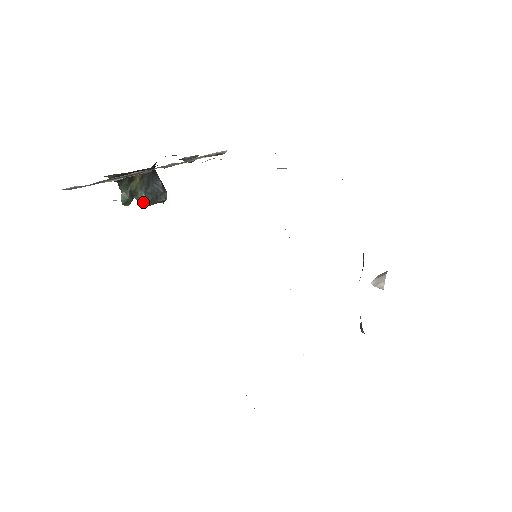
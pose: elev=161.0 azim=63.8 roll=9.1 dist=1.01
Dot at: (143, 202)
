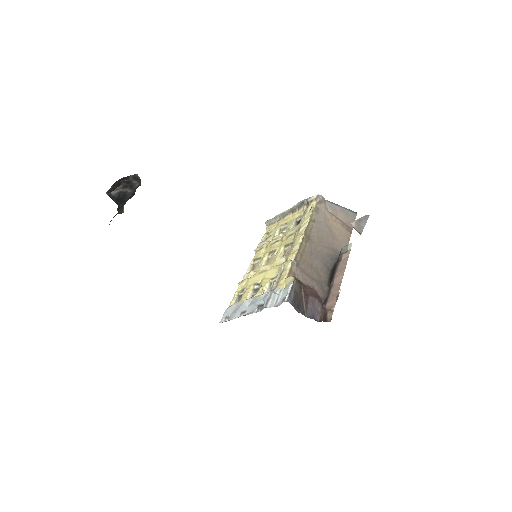
Dot at: occluded
